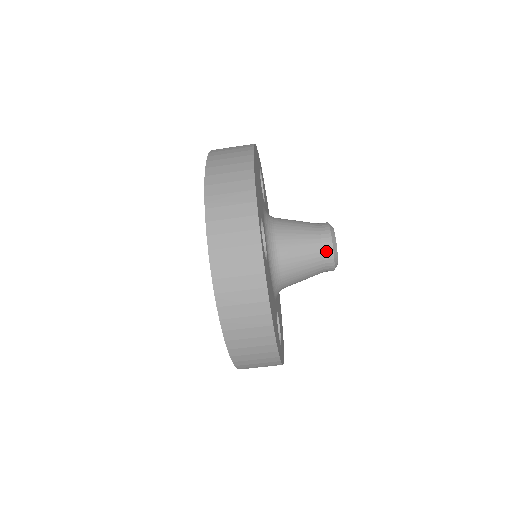
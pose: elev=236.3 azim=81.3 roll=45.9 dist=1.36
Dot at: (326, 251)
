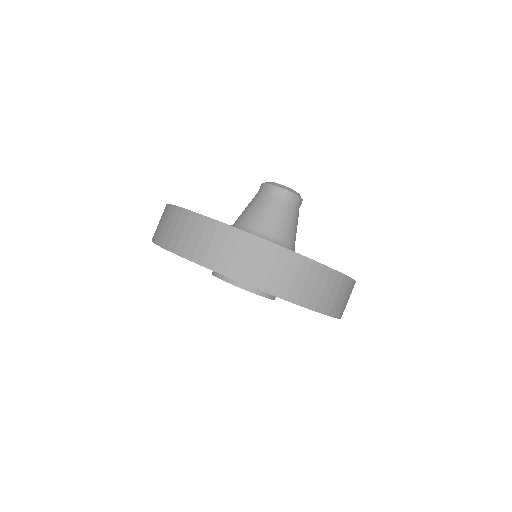
Dot at: (261, 189)
